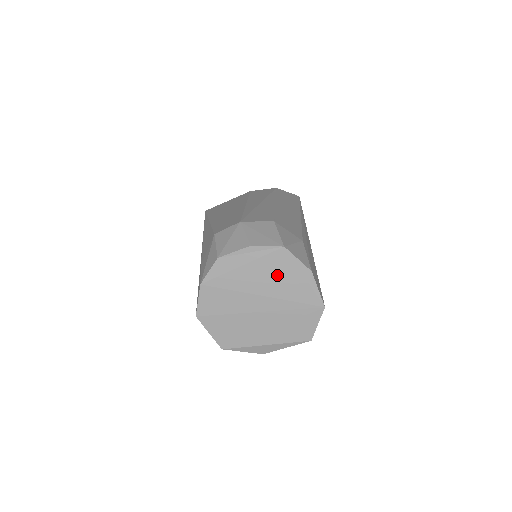
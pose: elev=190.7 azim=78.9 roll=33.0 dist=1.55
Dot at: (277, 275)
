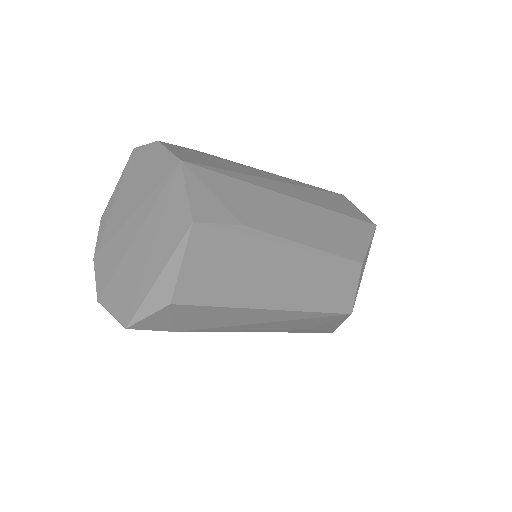
Dot at: (136, 181)
